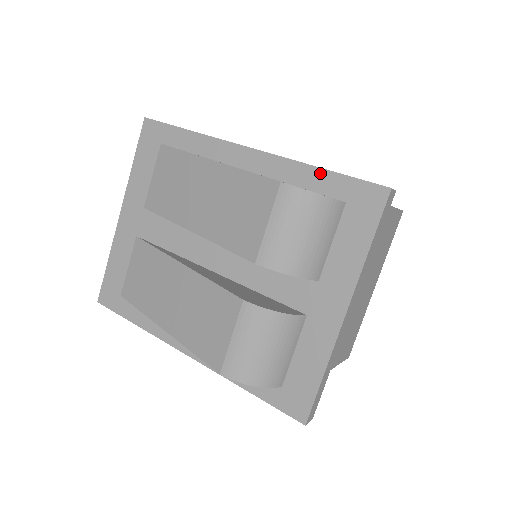
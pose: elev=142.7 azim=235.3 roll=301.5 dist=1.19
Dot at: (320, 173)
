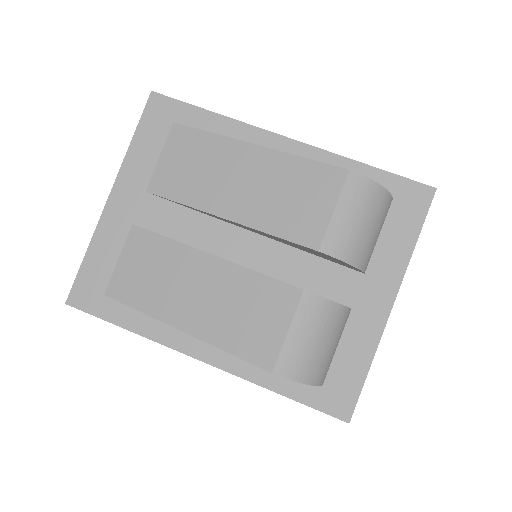
Dot at: (366, 169)
